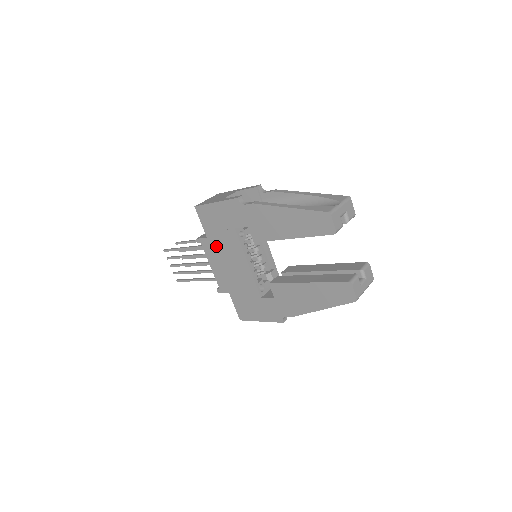
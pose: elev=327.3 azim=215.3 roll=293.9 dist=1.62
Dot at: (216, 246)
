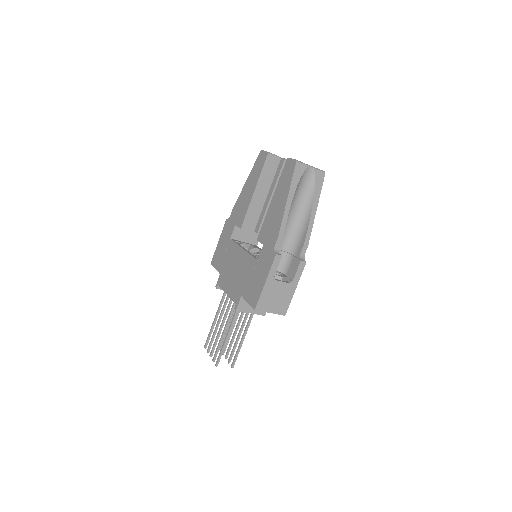
Dot at: (225, 270)
